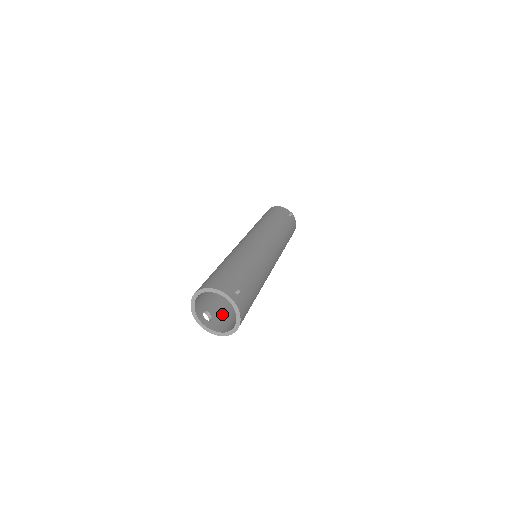
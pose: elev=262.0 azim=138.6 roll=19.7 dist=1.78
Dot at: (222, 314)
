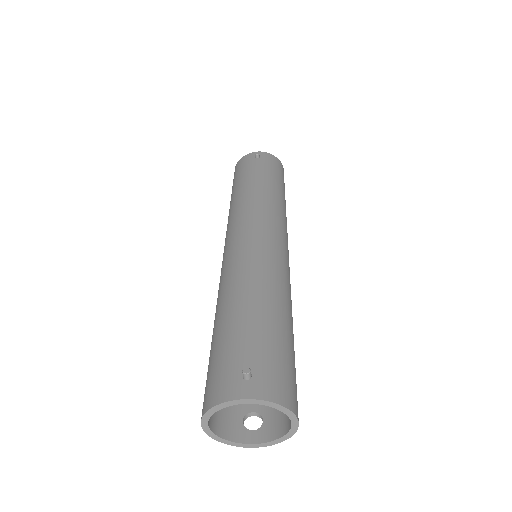
Dot at: occluded
